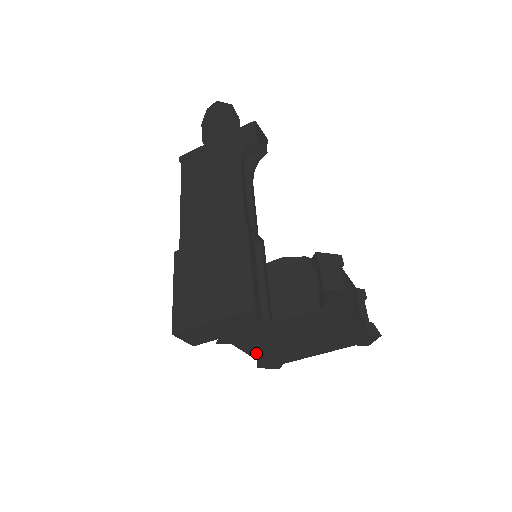
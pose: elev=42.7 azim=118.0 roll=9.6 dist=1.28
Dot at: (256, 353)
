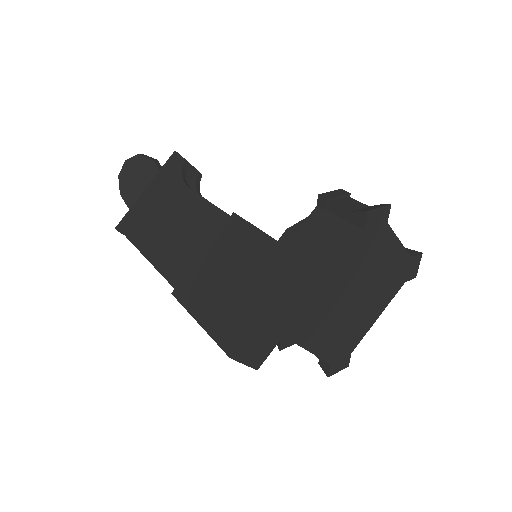
Dot at: (322, 348)
